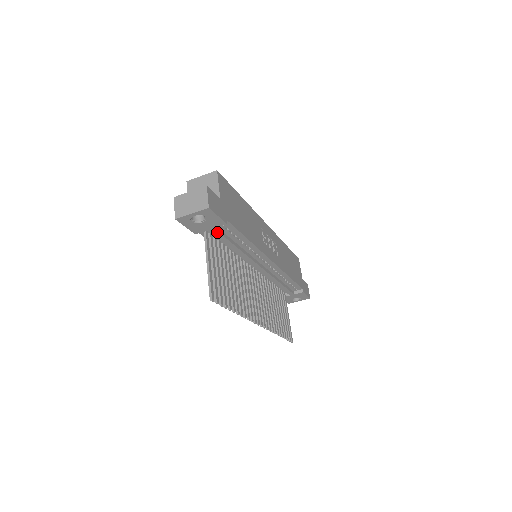
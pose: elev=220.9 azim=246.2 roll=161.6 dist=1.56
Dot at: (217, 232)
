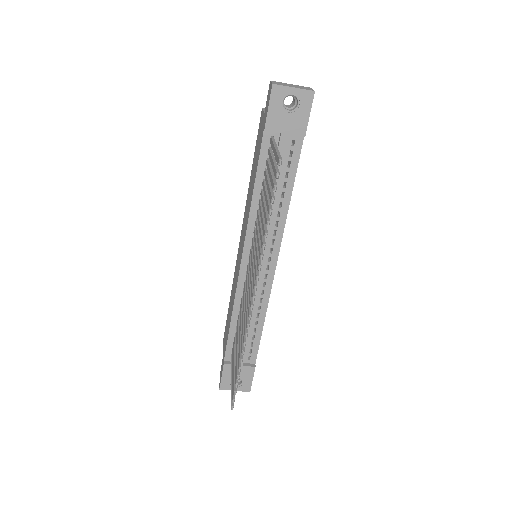
Dot at: (285, 145)
